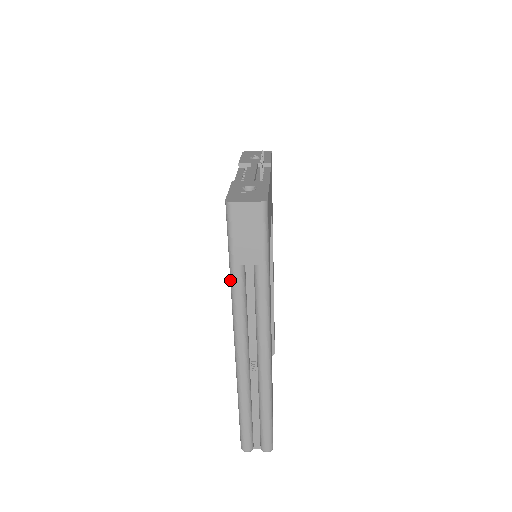
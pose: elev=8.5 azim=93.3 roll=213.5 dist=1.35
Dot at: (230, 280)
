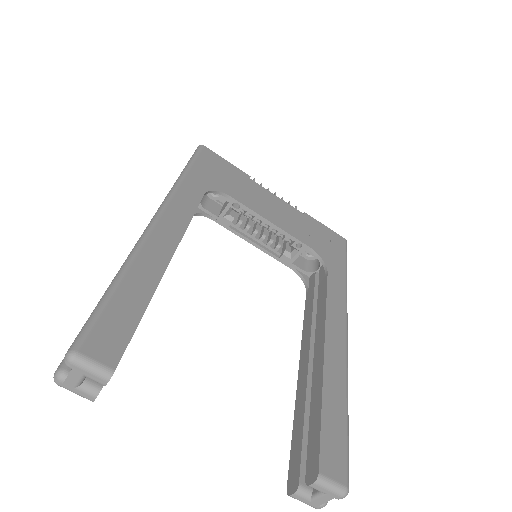
Dot at: occluded
